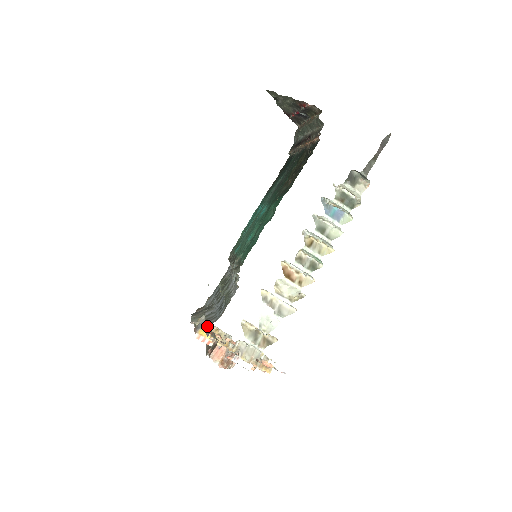
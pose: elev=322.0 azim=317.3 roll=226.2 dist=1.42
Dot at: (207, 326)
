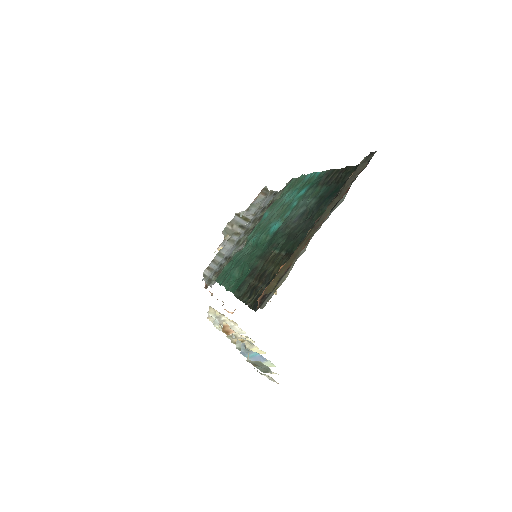
Dot at: occluded
